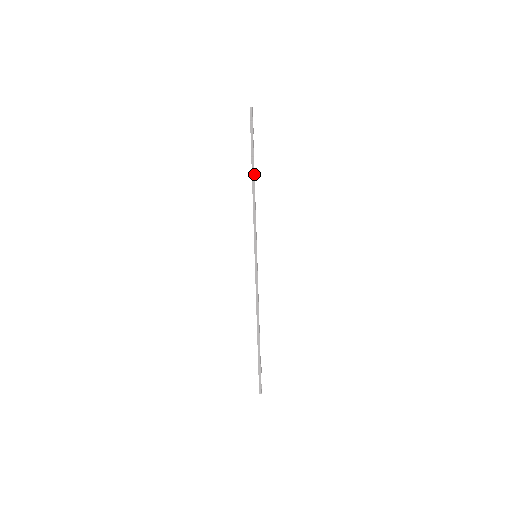
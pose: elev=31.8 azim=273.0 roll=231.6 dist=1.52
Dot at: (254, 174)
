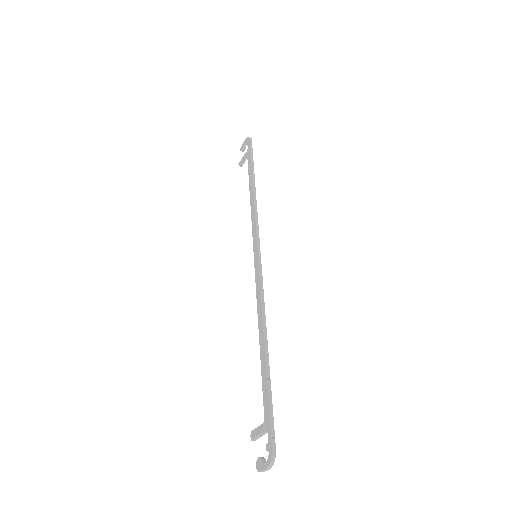
Dot at: (253, 182)
